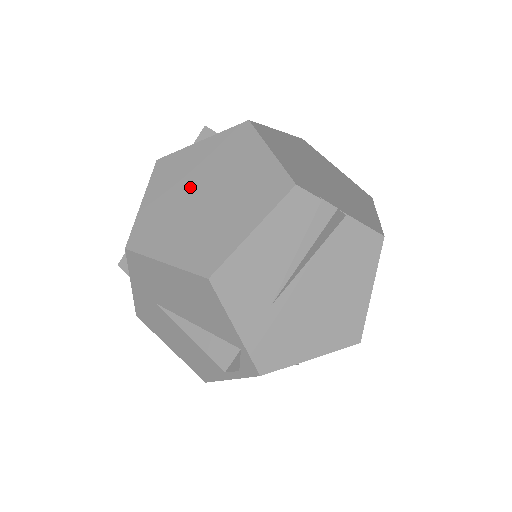
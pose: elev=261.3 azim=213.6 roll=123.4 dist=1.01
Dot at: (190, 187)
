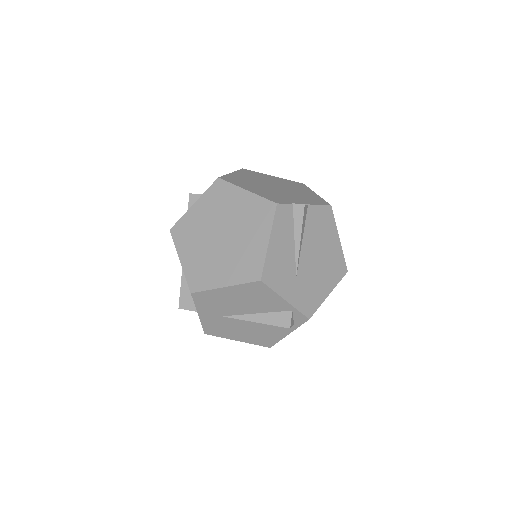
Dot at: (208, 236)
